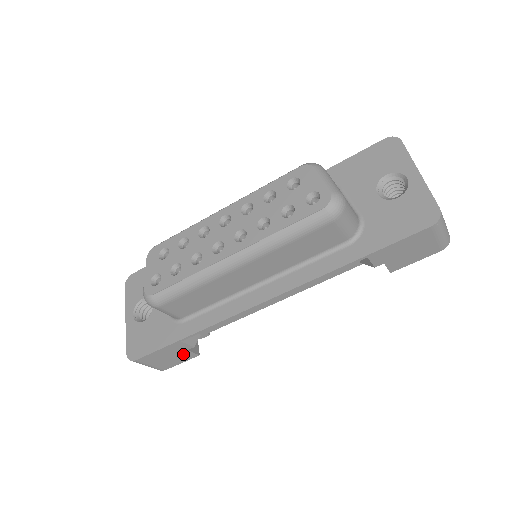
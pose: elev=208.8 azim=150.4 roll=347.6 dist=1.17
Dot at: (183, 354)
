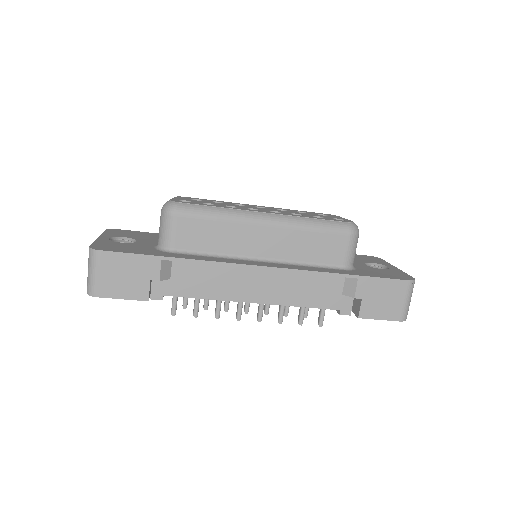
Dot at: (140, 284)
